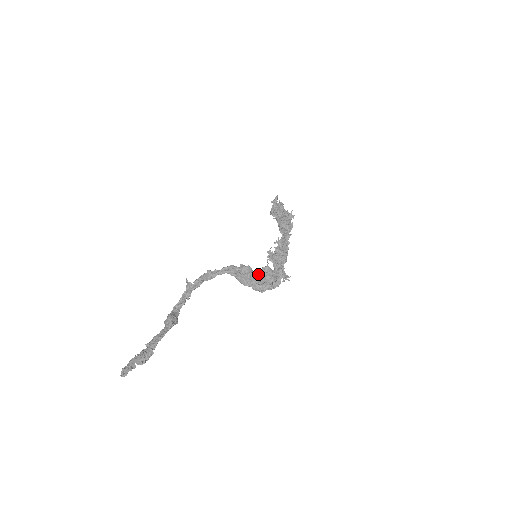
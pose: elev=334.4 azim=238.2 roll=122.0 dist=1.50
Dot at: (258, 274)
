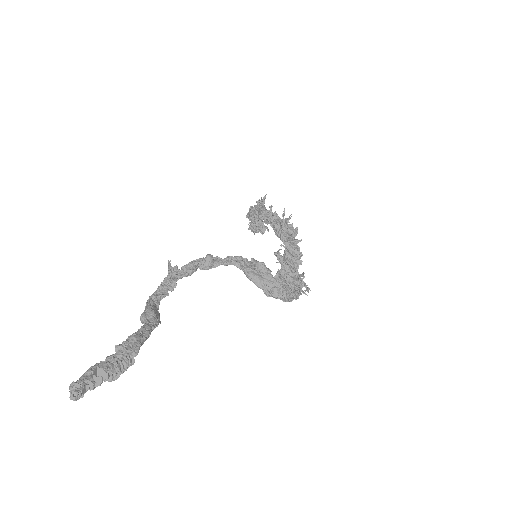
Dot at: occluded
